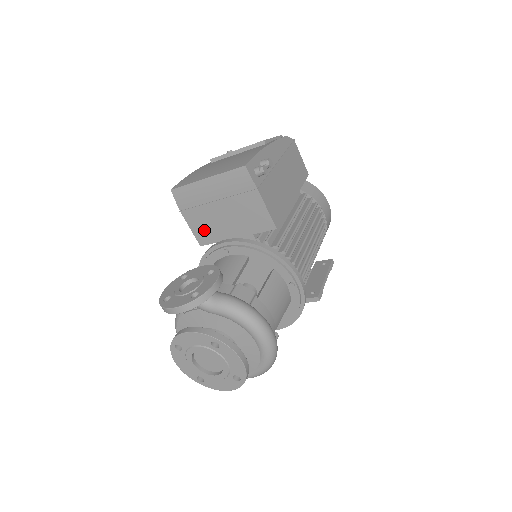
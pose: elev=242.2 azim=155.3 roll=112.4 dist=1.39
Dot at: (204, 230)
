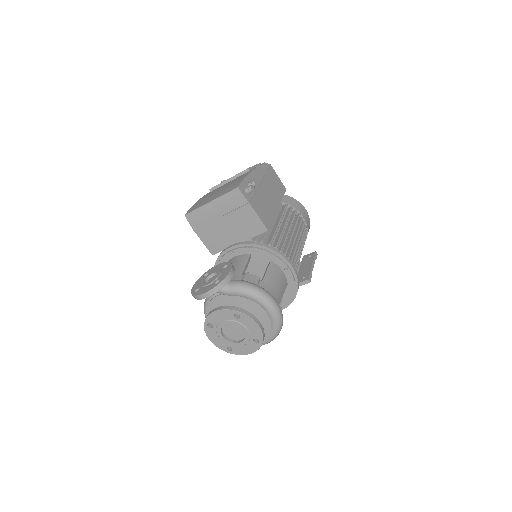
Dot at: (214, 242)
